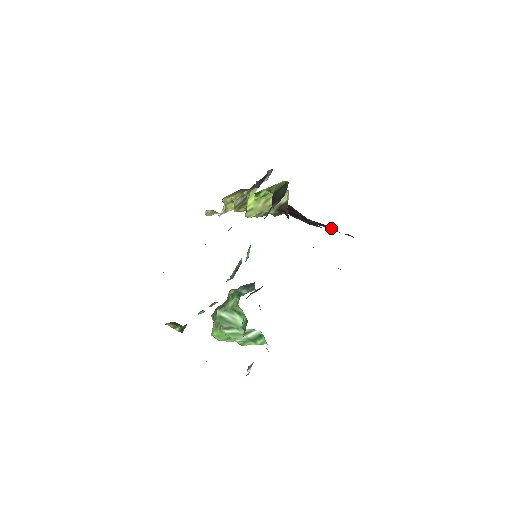
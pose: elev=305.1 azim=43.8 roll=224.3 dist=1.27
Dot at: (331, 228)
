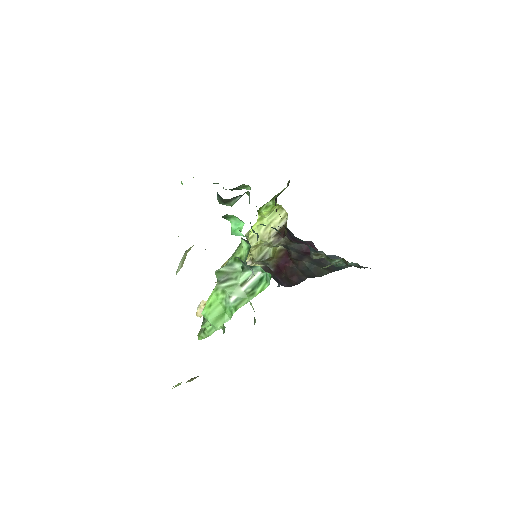
Dot at: (325, 260)
